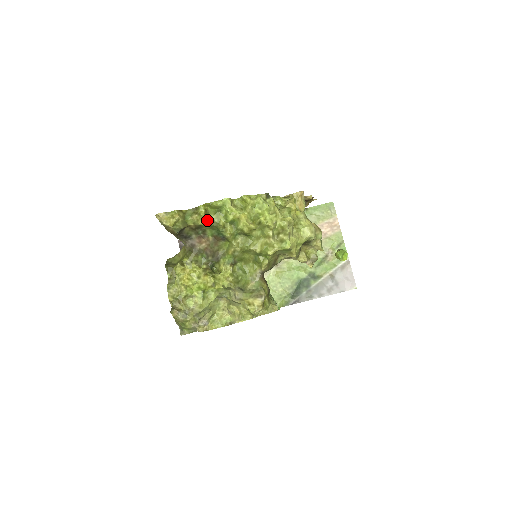
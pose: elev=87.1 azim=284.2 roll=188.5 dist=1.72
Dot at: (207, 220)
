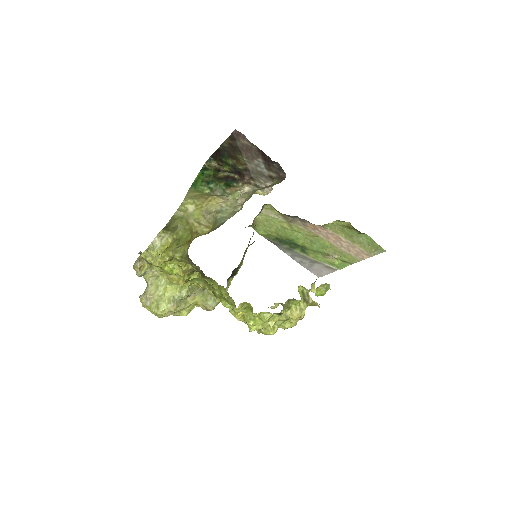
Dot at: (211, 288)
